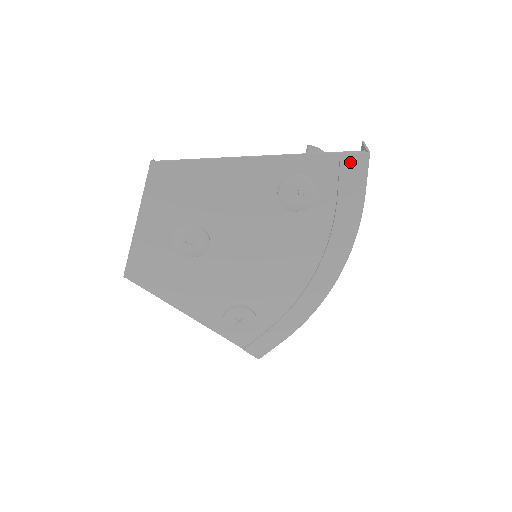
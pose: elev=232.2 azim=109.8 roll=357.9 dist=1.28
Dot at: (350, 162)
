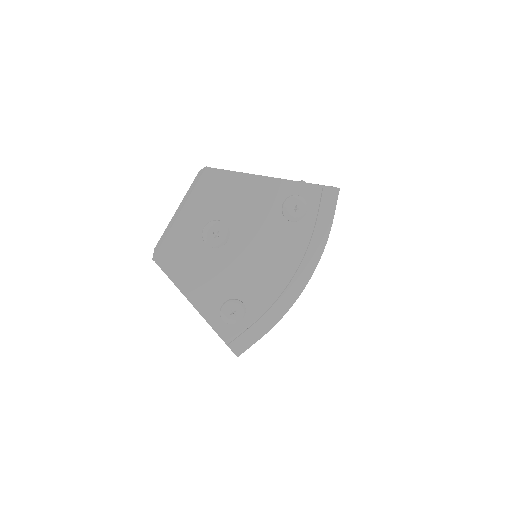
Dot at: (328, 192)
